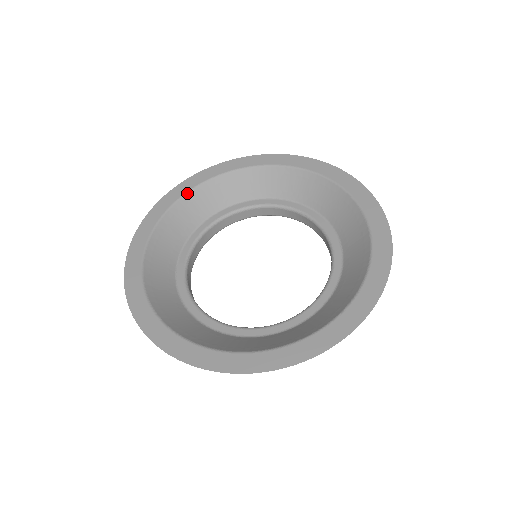
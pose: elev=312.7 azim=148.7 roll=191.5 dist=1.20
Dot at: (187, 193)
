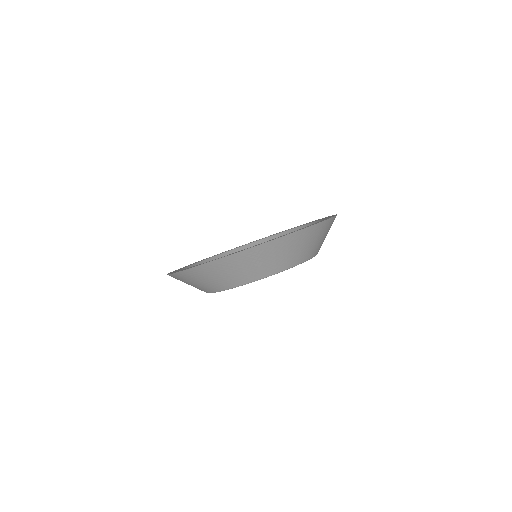
Dot at: (235, 248)
